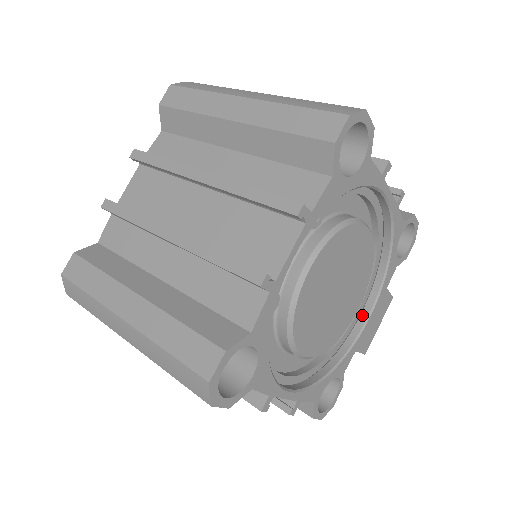
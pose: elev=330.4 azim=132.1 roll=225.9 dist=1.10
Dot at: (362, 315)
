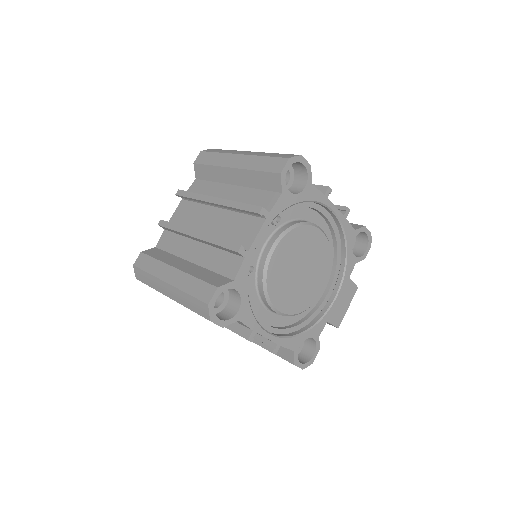
Dot at: (331, 296)
